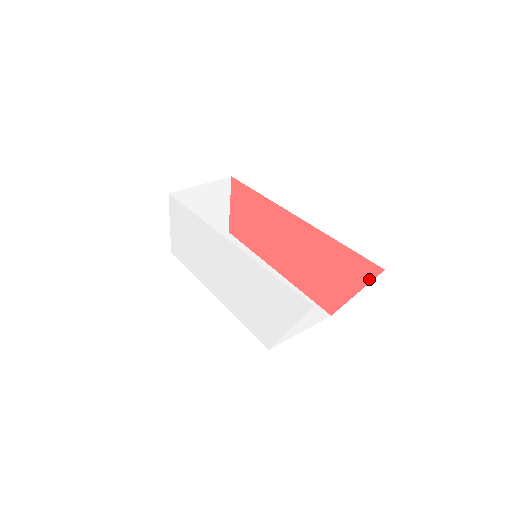
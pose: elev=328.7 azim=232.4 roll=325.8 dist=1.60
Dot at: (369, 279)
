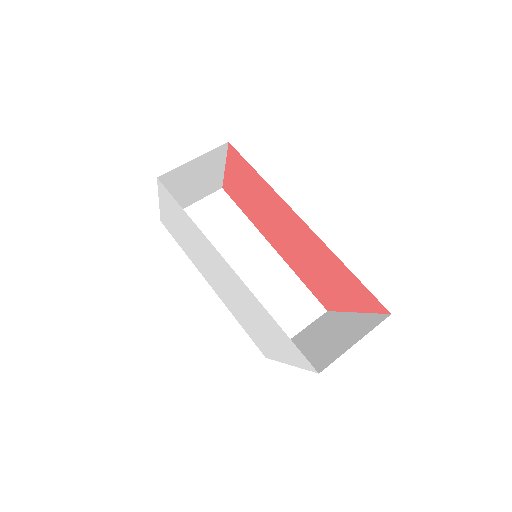
Dot at: (373, 311)
